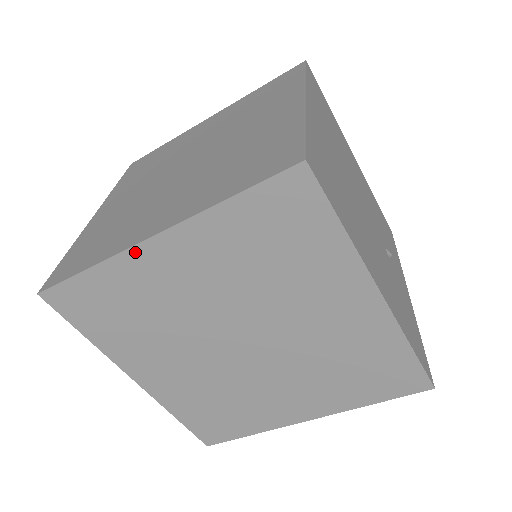
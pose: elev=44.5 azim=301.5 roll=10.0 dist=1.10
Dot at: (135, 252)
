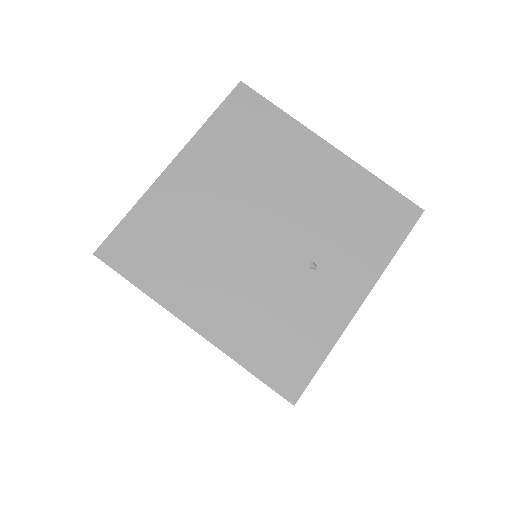
Dot at: occluded
